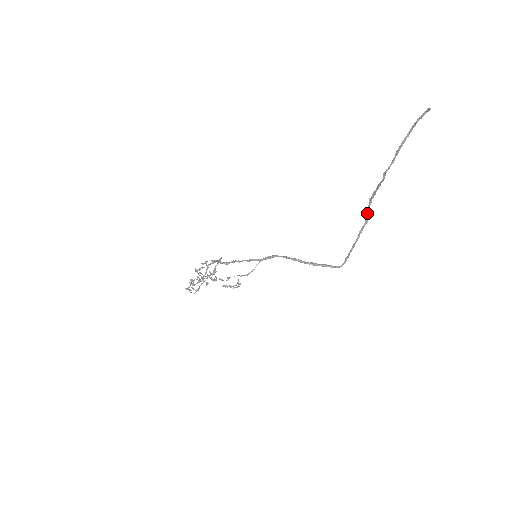
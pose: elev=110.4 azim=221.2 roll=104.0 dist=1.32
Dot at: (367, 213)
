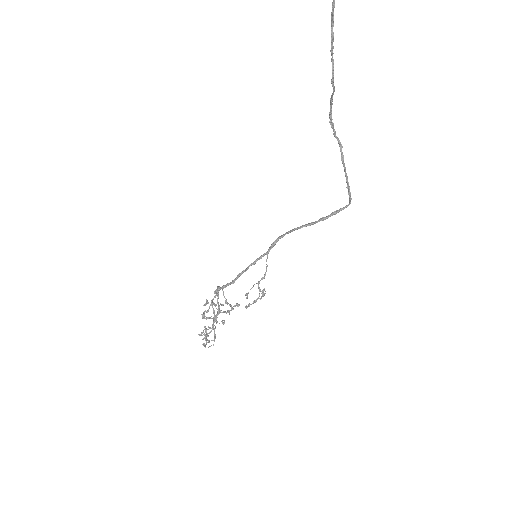
Dot at: (336, 138)
